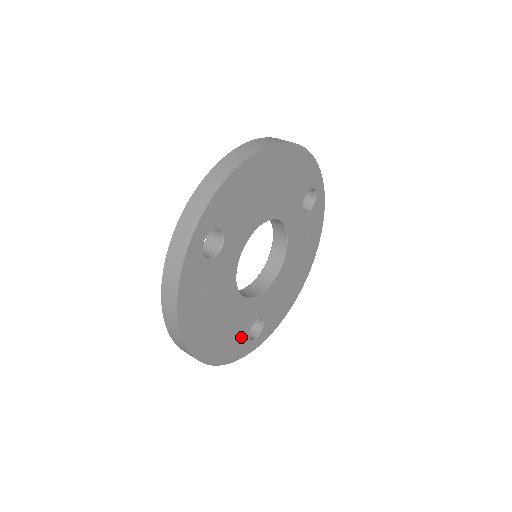
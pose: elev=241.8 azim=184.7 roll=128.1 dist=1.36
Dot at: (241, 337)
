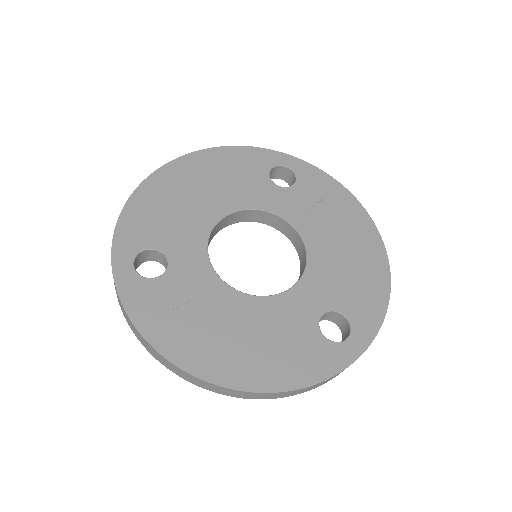
Dot at: (310, 343)
